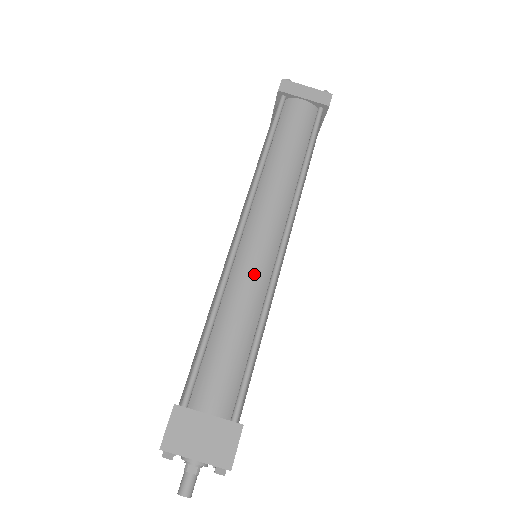
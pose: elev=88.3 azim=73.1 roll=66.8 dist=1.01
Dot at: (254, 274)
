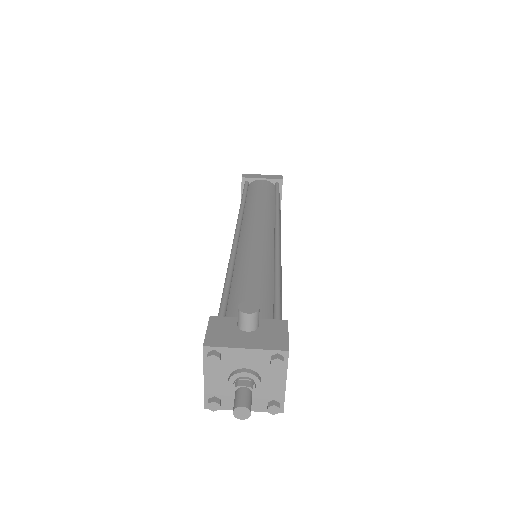
Dot at: (259, 245)
